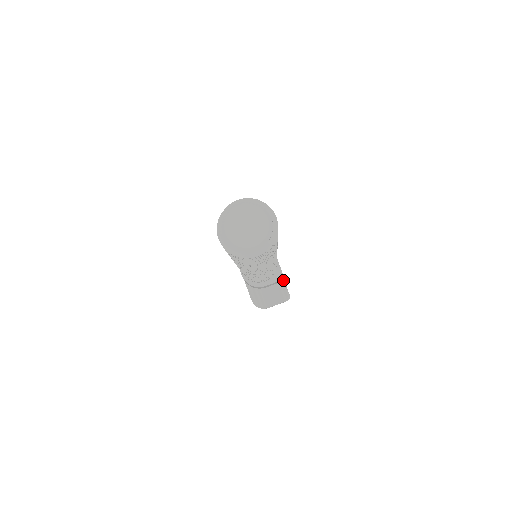
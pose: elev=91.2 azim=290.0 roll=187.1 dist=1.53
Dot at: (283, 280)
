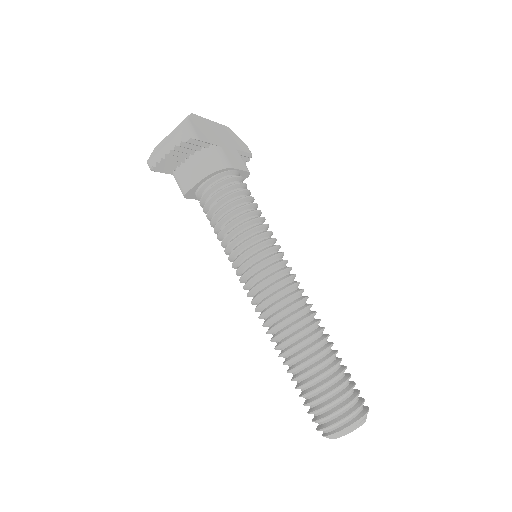
Dot at: (240, 152)
